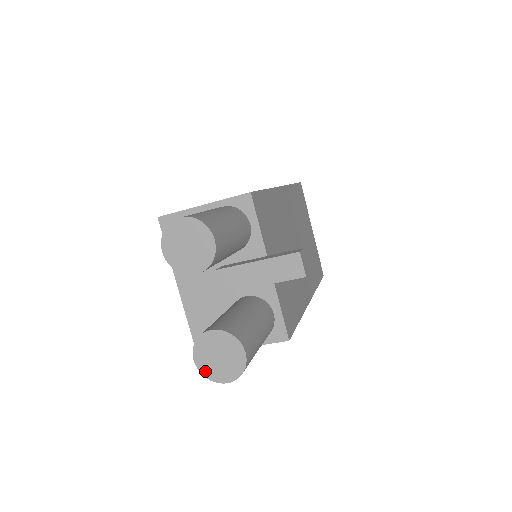
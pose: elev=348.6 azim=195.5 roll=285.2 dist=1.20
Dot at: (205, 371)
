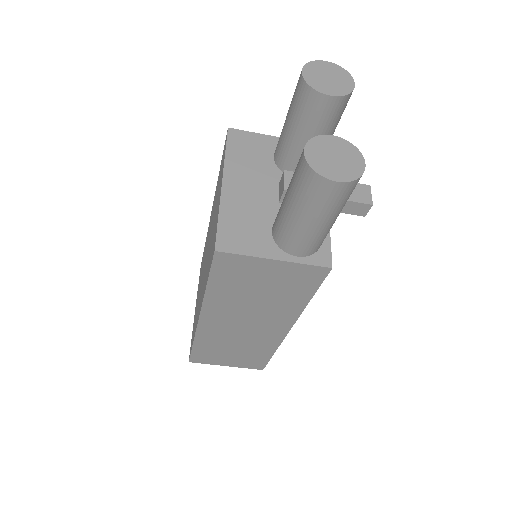
Dot at: (314, 164)
